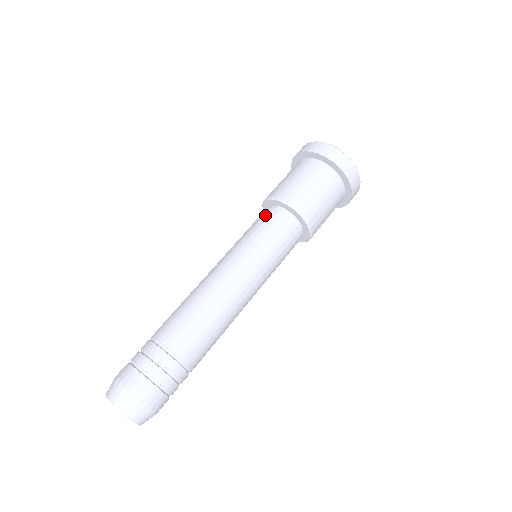
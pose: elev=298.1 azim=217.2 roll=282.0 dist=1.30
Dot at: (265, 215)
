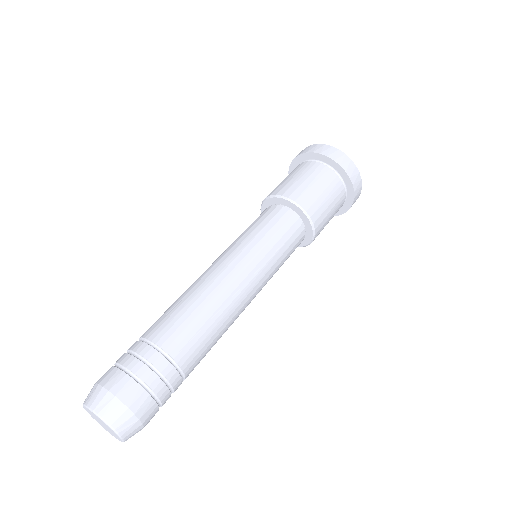
Dot at: occluded
